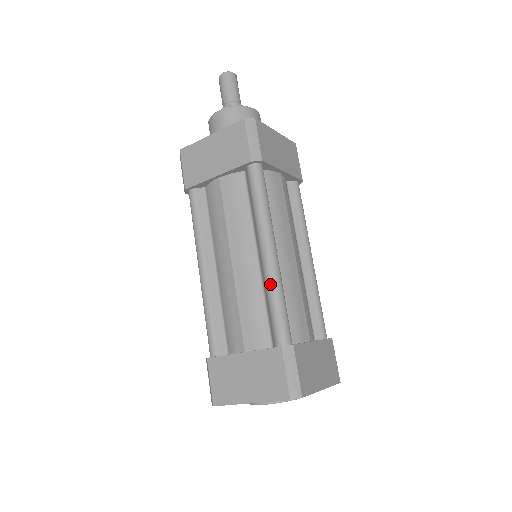
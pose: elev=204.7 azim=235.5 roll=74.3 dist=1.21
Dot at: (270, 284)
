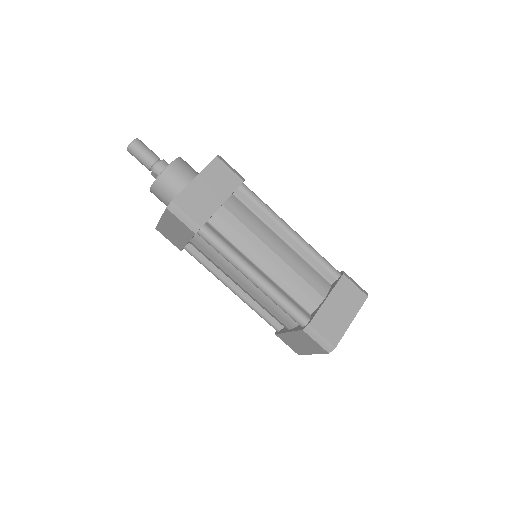
Dot at: (269, 297)
